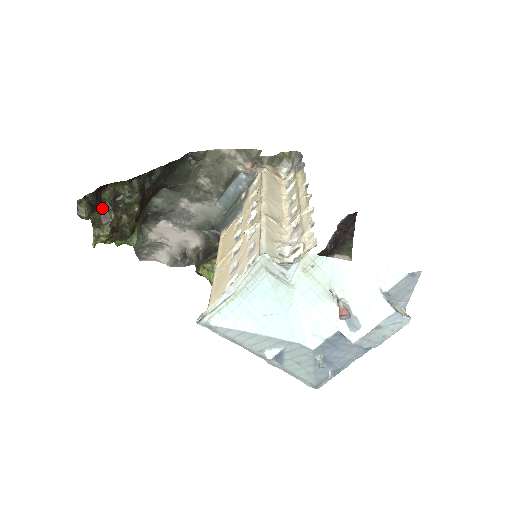
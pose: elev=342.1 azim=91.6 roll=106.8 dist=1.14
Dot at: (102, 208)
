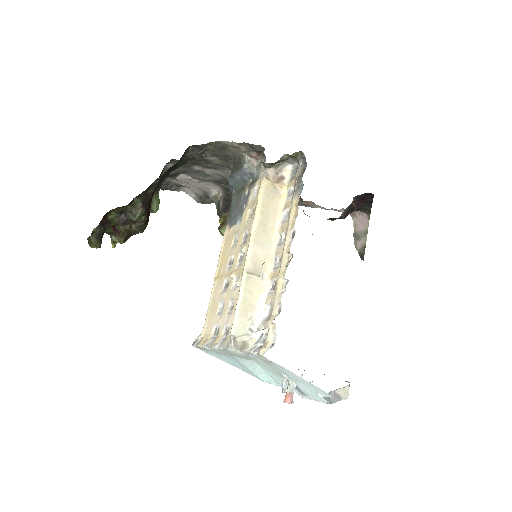
Dot at: (112, 225)
